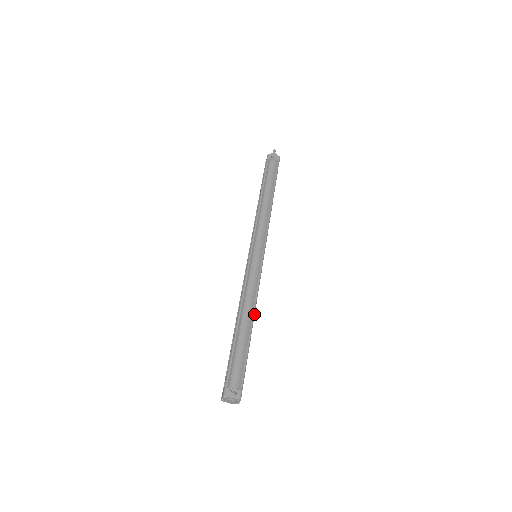
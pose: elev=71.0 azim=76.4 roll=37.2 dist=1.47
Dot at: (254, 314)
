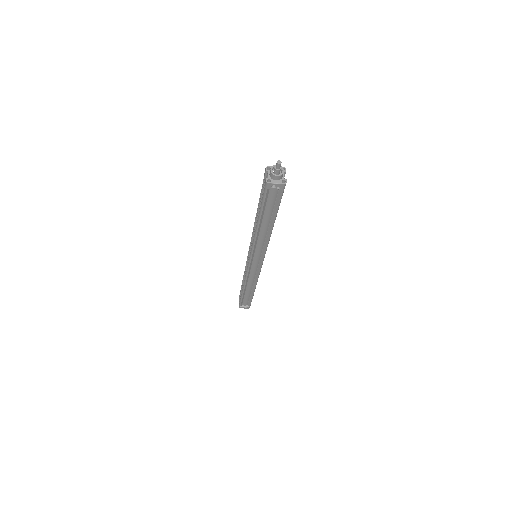
Dot at: occluded
